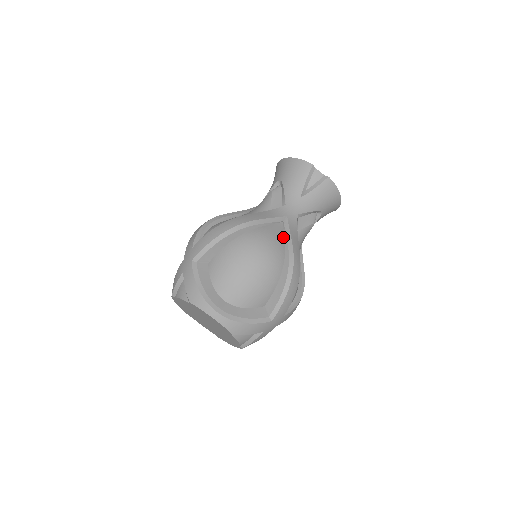
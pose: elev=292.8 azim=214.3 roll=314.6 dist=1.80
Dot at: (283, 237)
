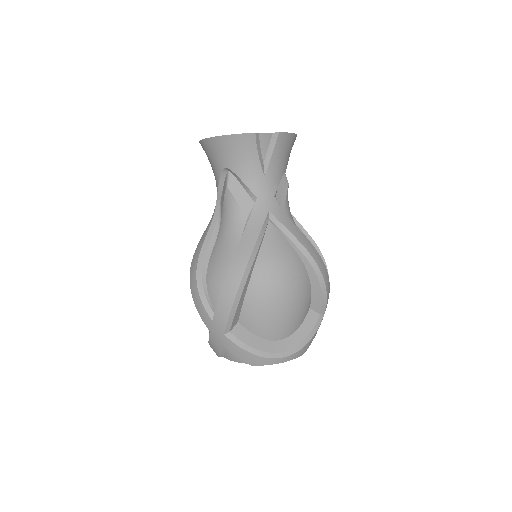
Dot at: (284, 240)
